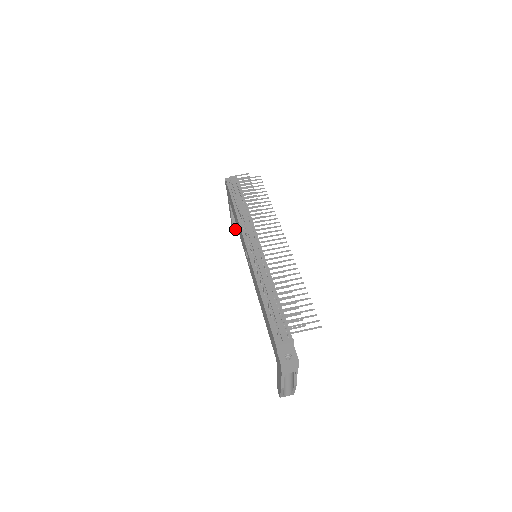
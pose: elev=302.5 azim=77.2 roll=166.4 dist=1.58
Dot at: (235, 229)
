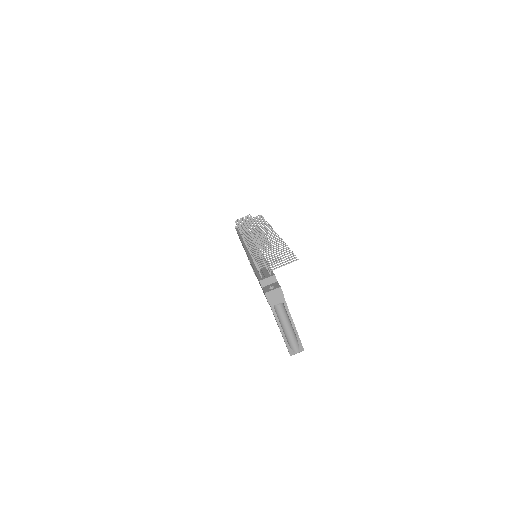
Dot at: occluded
